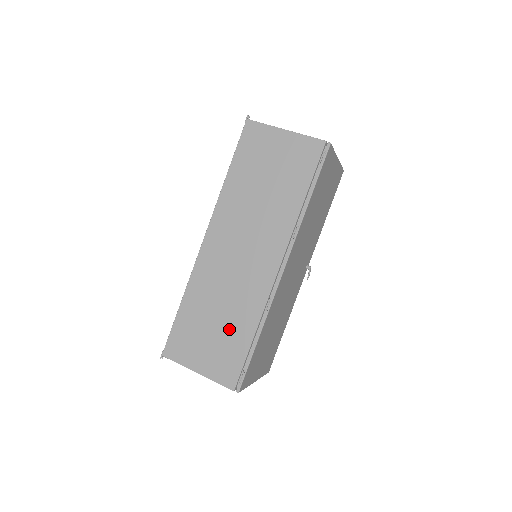
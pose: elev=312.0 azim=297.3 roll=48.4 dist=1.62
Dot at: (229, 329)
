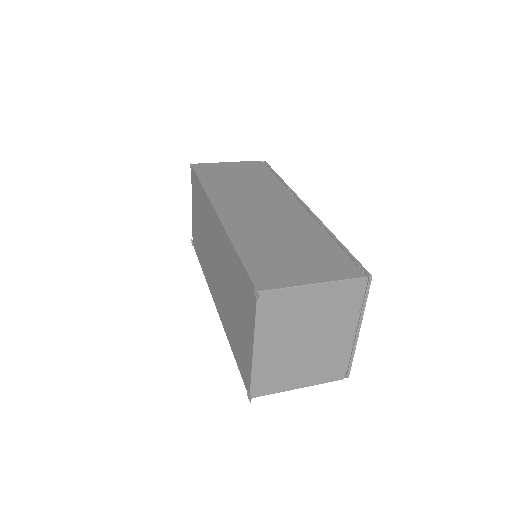
Dot at: (306, 244)
